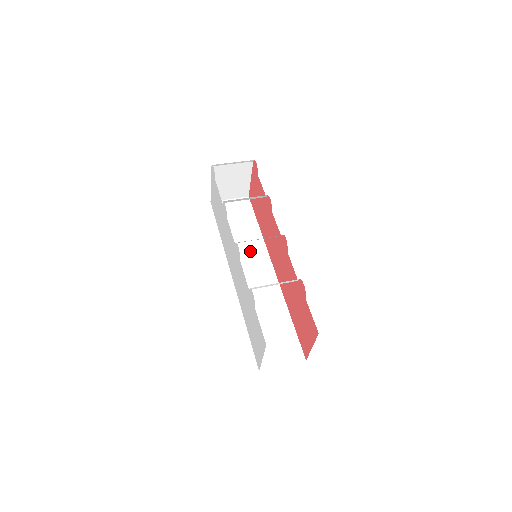
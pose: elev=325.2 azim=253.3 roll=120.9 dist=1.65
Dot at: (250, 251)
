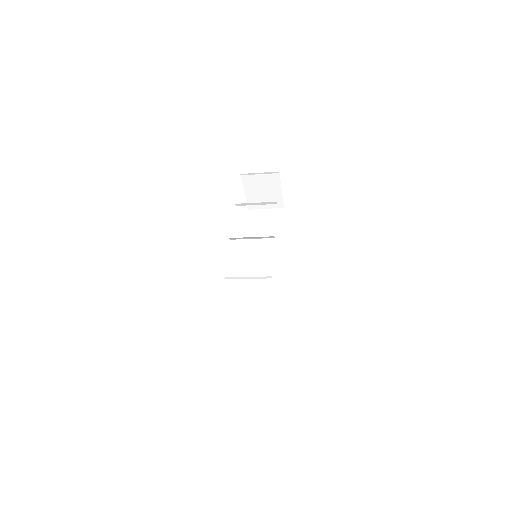
Dot at: (265, 255)
